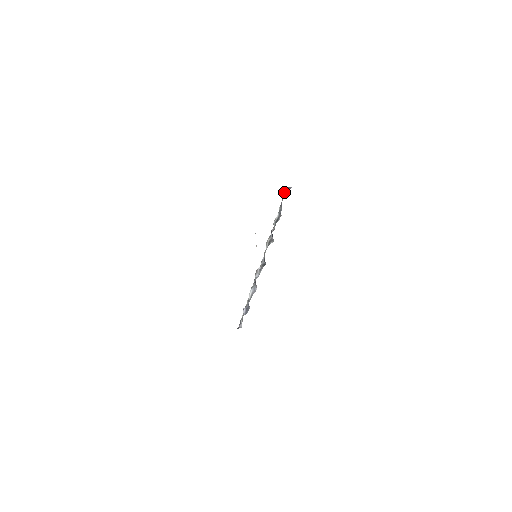
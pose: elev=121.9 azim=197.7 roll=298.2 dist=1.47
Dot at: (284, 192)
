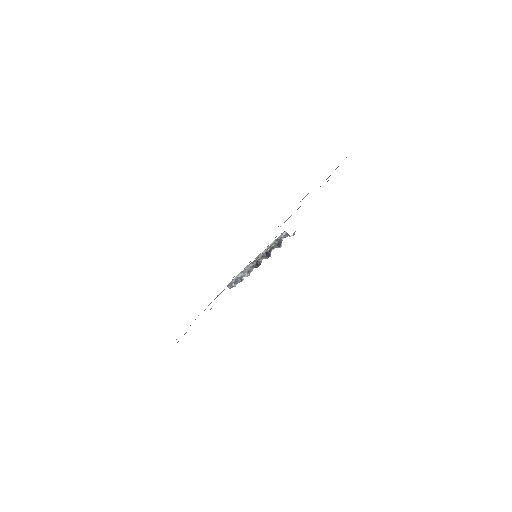
Dot at: (282, 234)
